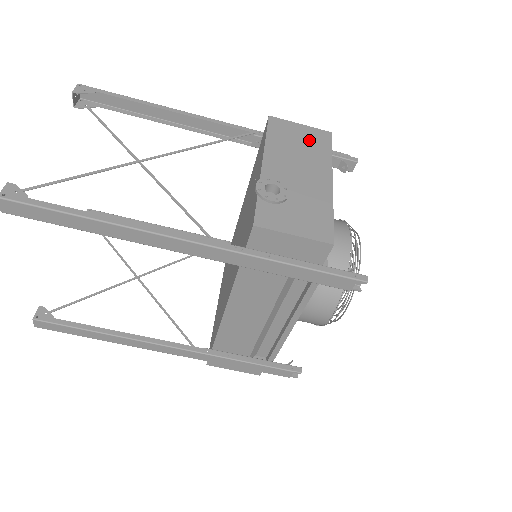
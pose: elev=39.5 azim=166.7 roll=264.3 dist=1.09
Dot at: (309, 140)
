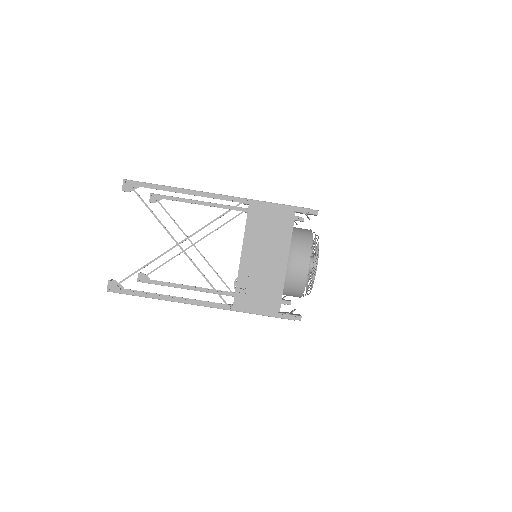
Dot at: (275, 224)
